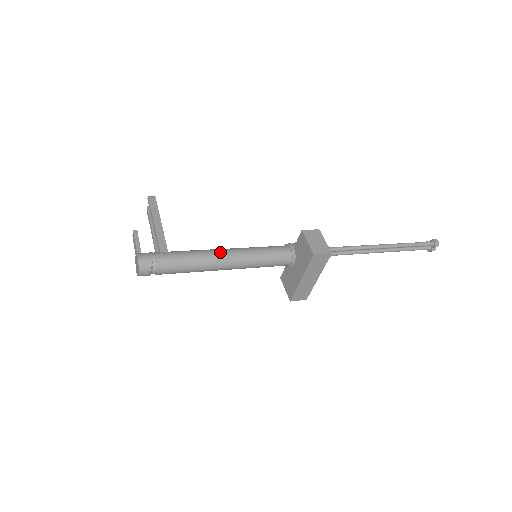
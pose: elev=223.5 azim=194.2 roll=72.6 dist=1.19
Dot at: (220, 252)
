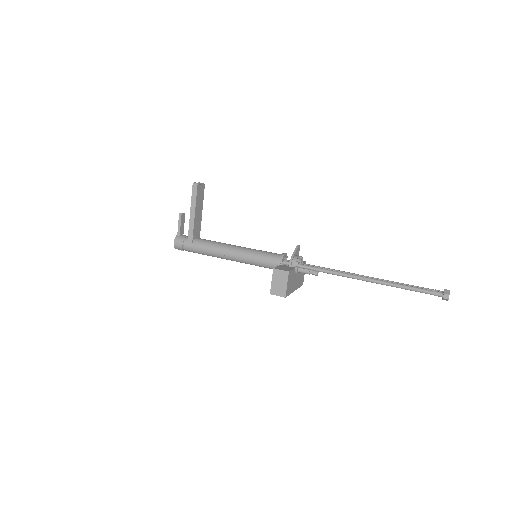
Dot at: (224, 253)
